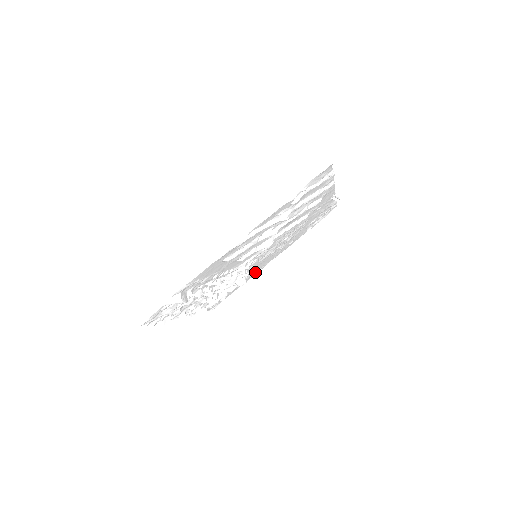
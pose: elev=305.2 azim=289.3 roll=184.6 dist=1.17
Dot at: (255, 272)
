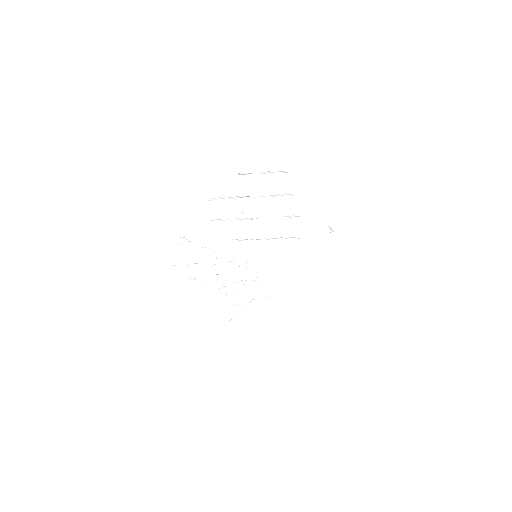
Dot at: (284, 312)
